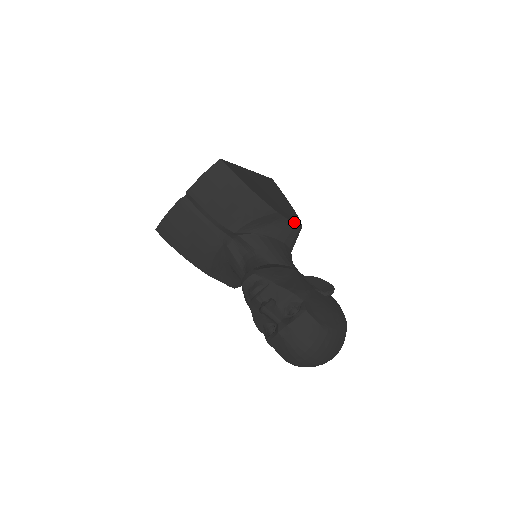
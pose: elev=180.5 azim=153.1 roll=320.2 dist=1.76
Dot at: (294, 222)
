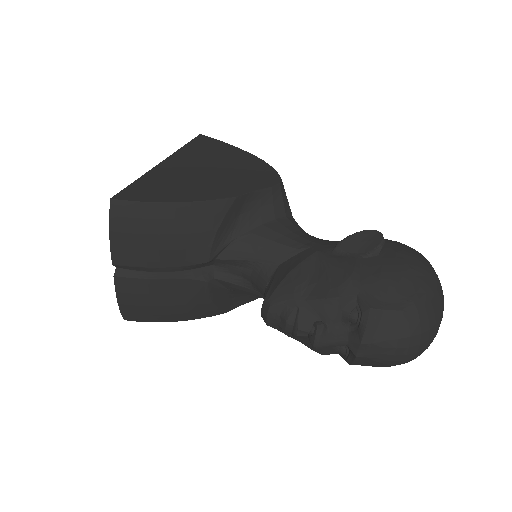
Dot at: (267, 183)
